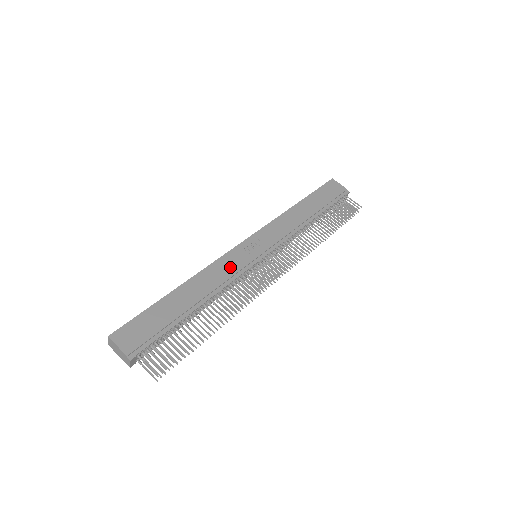
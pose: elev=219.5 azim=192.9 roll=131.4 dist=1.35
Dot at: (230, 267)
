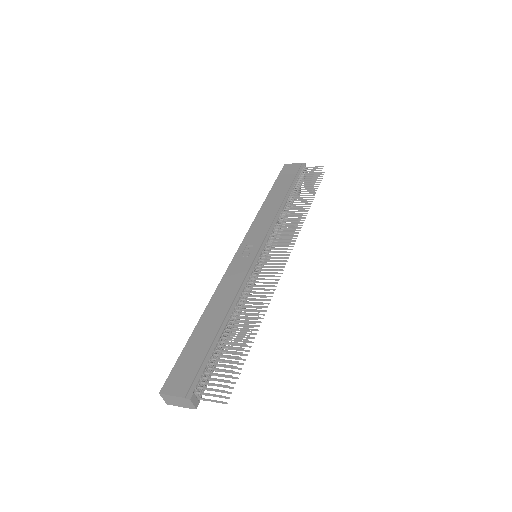
Dot at: (237, 276)
